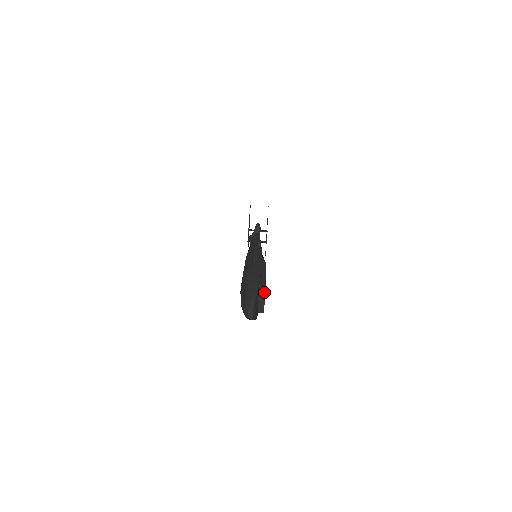
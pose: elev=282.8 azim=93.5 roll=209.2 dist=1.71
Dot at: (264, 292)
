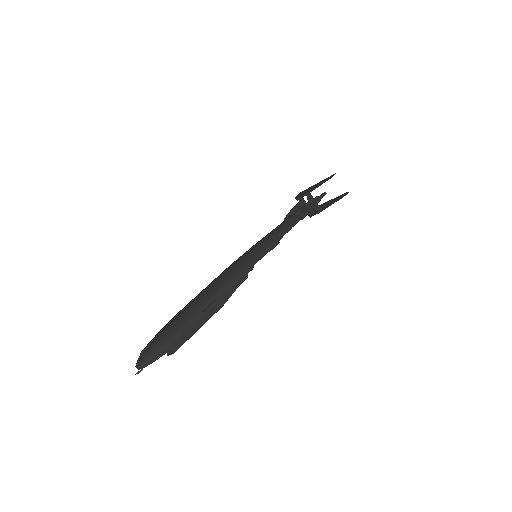
Dot at: (172, 352)
